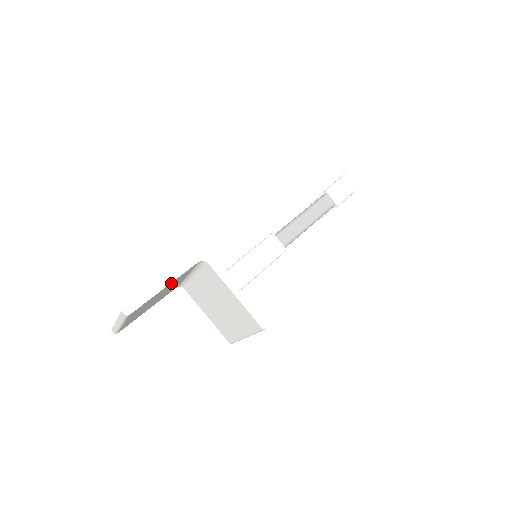
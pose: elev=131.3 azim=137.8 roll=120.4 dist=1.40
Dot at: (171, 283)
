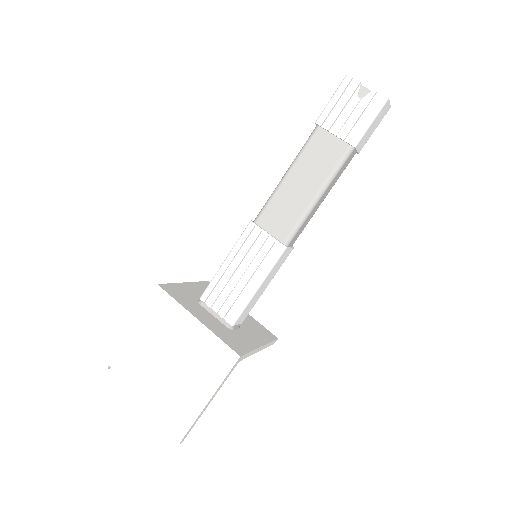
Dot at: (208, 392)
